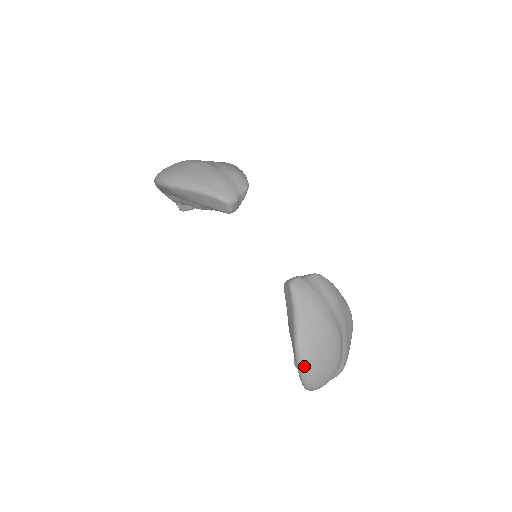
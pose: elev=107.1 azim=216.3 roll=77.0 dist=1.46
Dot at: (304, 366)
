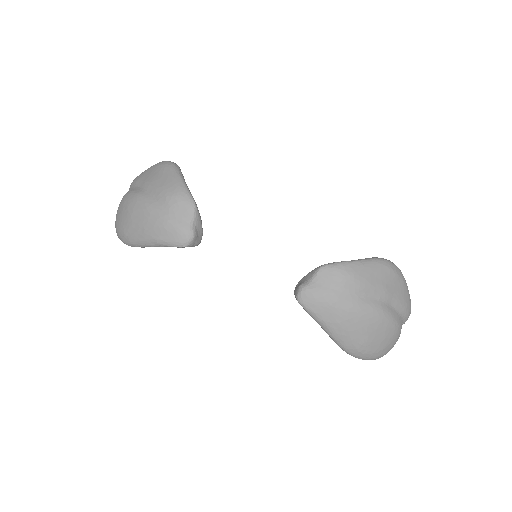
Dot at: (359, 357)
